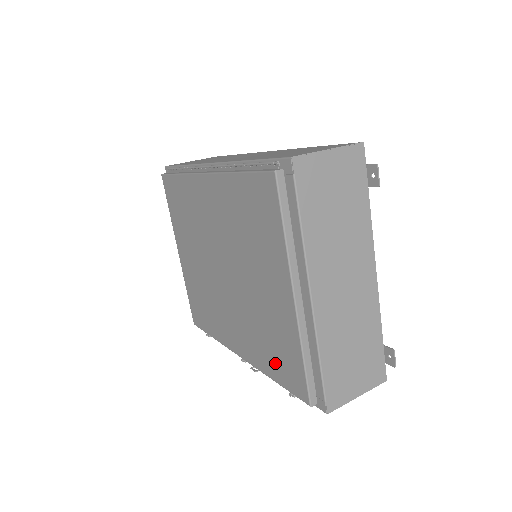
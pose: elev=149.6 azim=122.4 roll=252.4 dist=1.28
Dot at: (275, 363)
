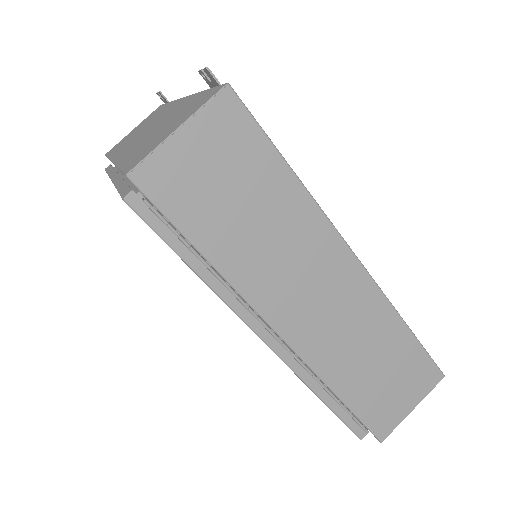
Dot at: occluded
